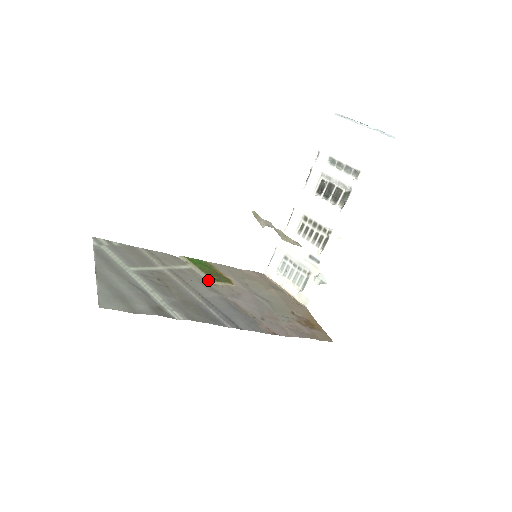
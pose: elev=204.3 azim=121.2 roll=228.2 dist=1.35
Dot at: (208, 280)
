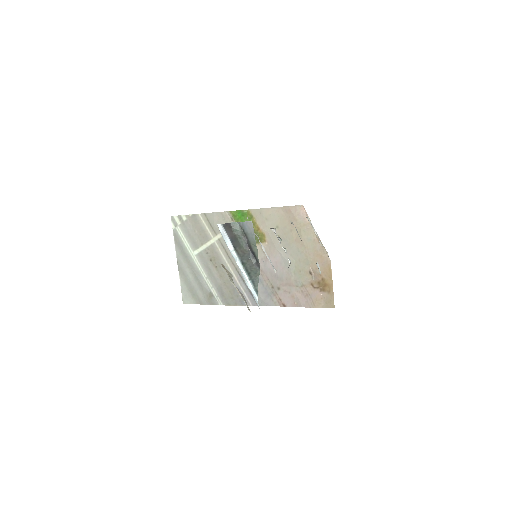
Dot at: occluded
